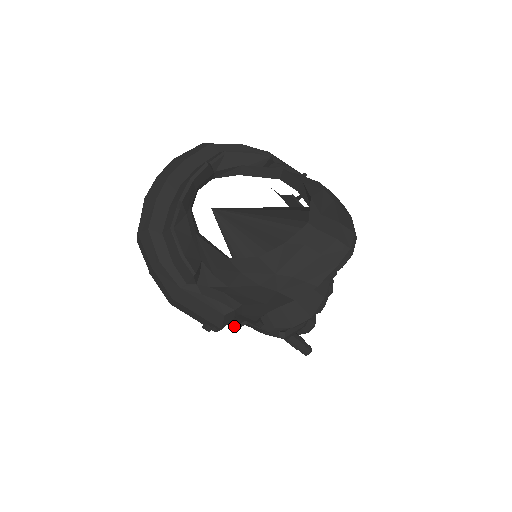
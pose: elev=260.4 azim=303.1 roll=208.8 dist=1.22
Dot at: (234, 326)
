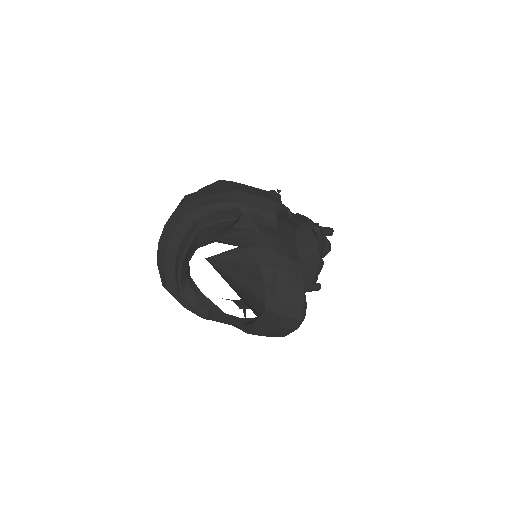
Dot at: occluded
